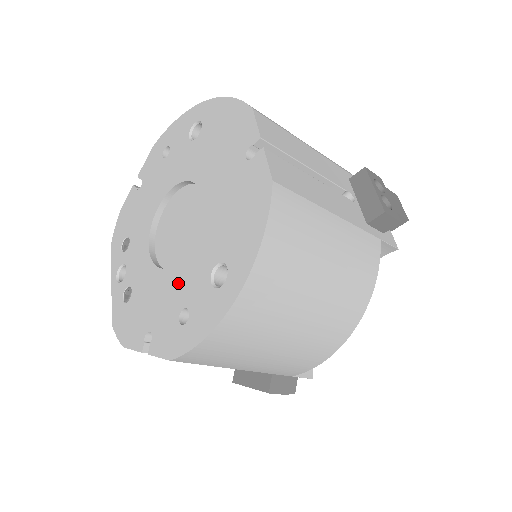
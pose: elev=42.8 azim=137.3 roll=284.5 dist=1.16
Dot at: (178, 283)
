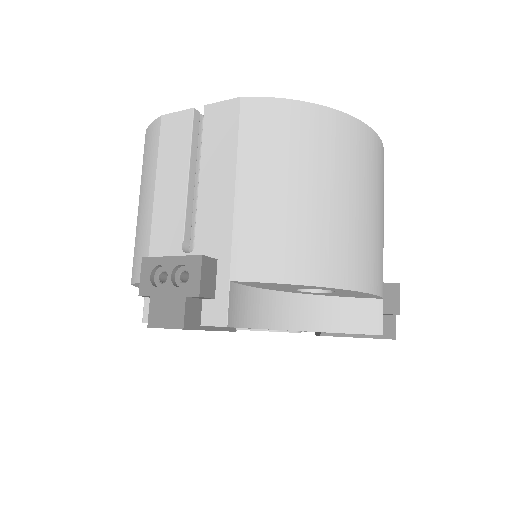
Dot at: occluded
